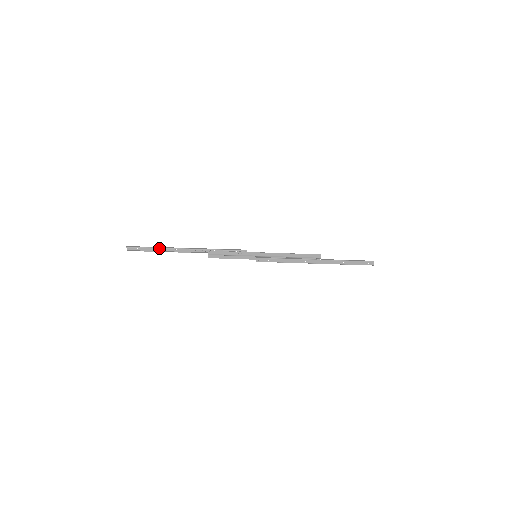
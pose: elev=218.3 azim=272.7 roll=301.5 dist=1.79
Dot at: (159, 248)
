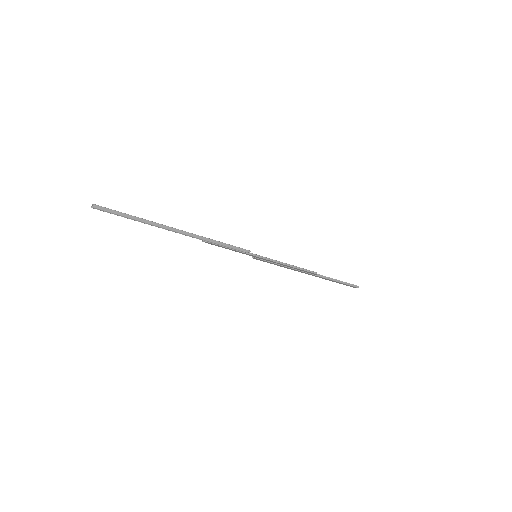
Dot at: (142, 222)
